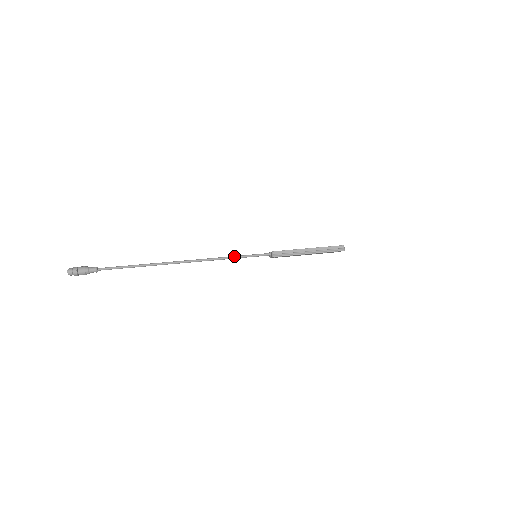
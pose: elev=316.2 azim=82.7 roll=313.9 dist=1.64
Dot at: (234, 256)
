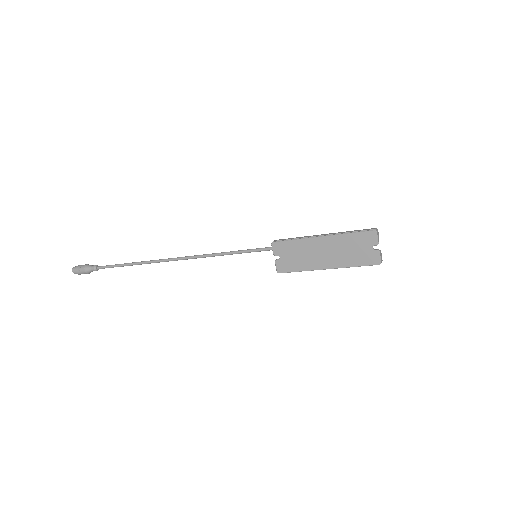
Dot at: (229, 252)
